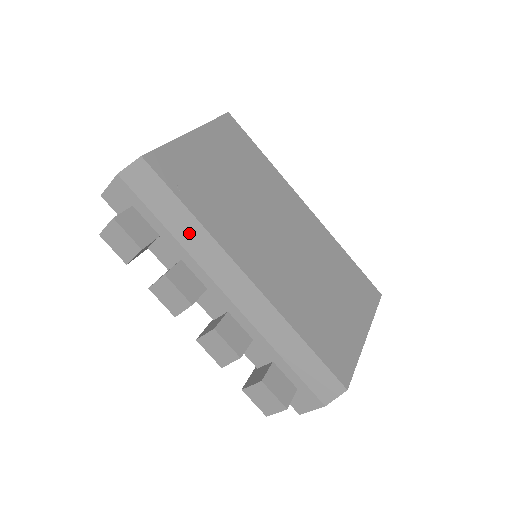
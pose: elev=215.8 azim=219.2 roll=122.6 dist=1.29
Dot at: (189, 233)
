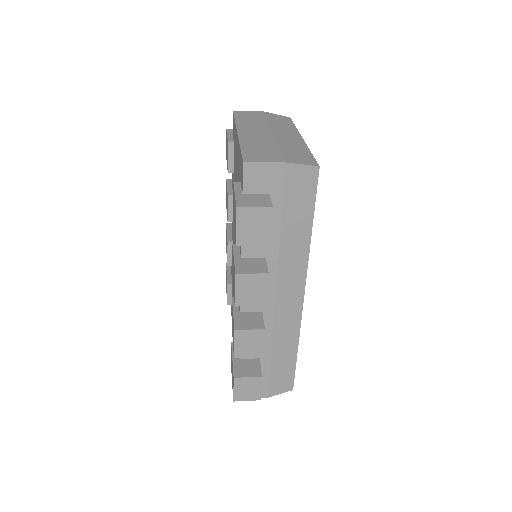
Dot at: (295, 244)
